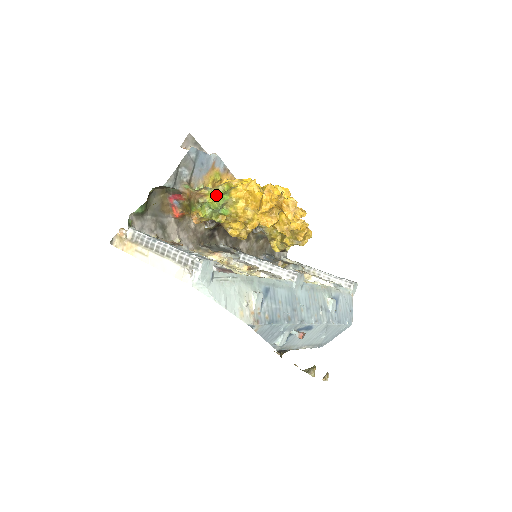
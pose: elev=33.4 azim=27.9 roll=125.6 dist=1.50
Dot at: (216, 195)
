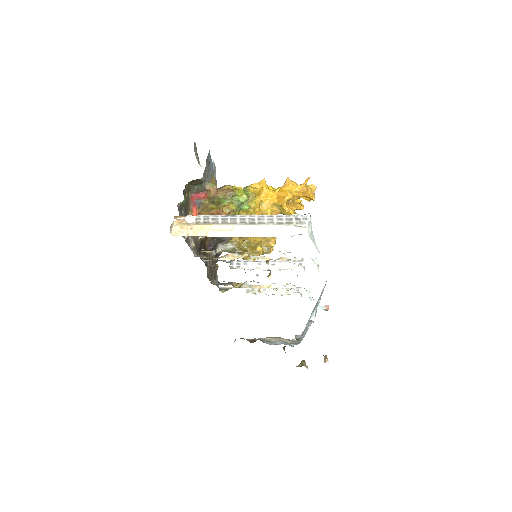
Dot at: (241, 190)
